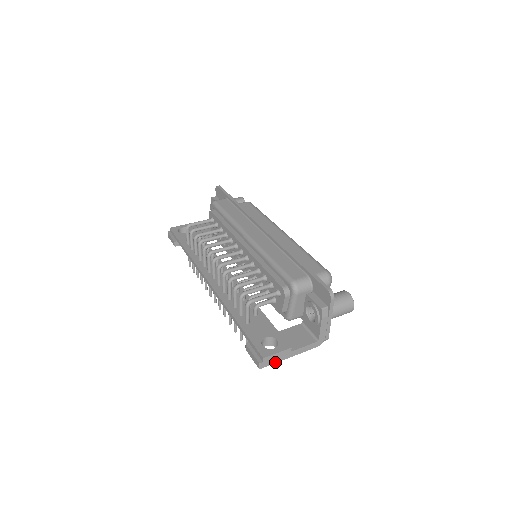
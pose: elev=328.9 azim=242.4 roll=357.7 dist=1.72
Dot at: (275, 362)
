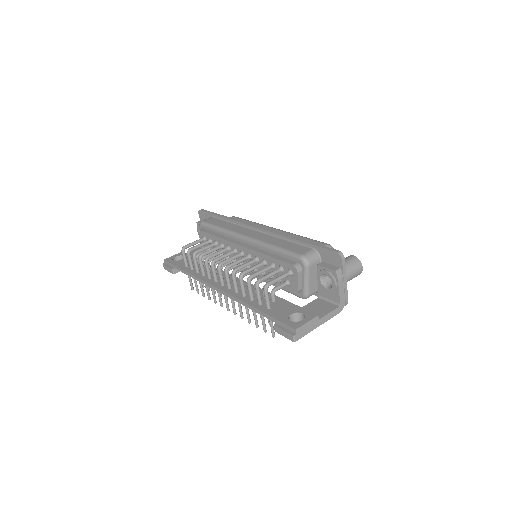
Dot at: (307, 333)
